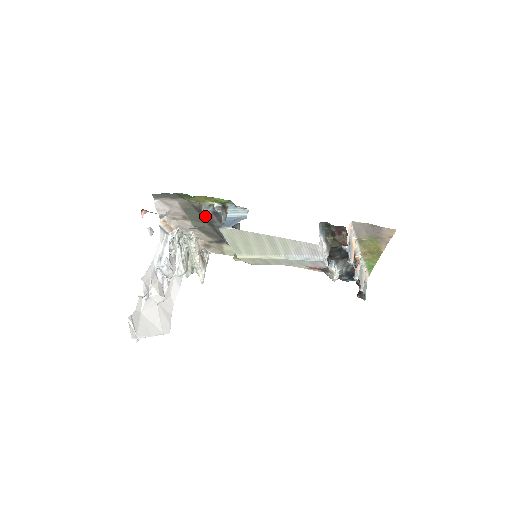
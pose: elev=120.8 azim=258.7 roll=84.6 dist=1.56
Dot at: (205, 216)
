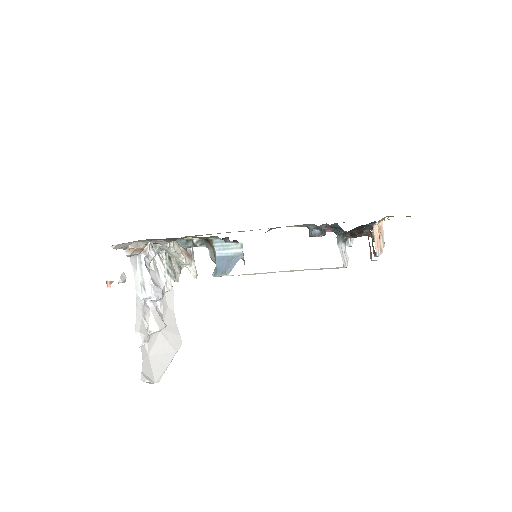
Dot at: occluded
